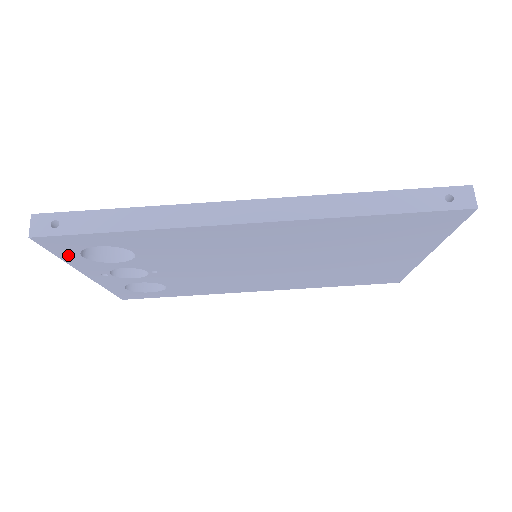
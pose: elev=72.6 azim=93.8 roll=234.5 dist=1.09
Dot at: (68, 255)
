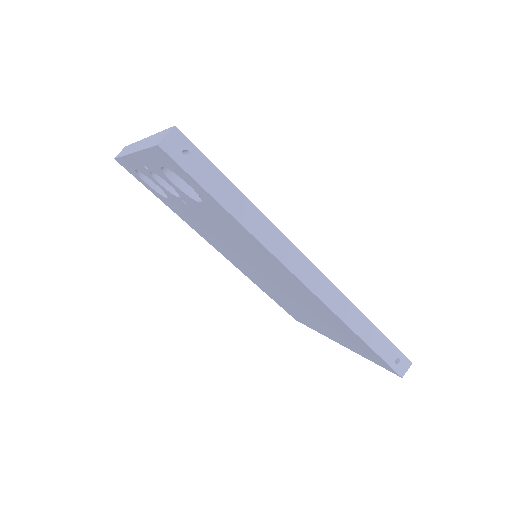
Dot at: (154, 157)
